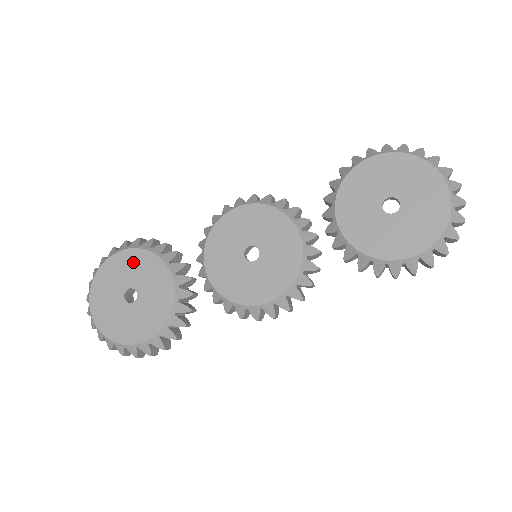
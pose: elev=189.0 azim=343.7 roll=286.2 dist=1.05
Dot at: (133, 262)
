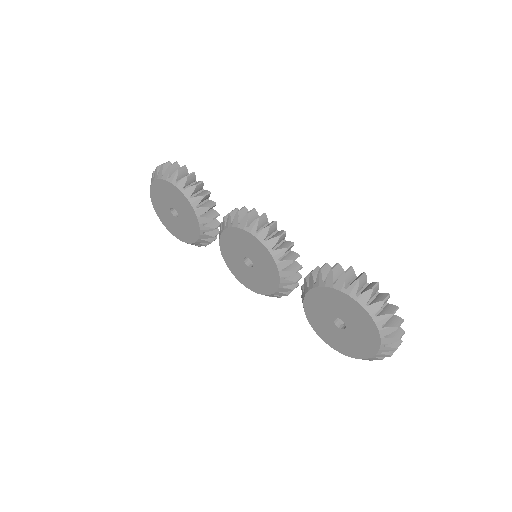
Dot at: (177, 197)
